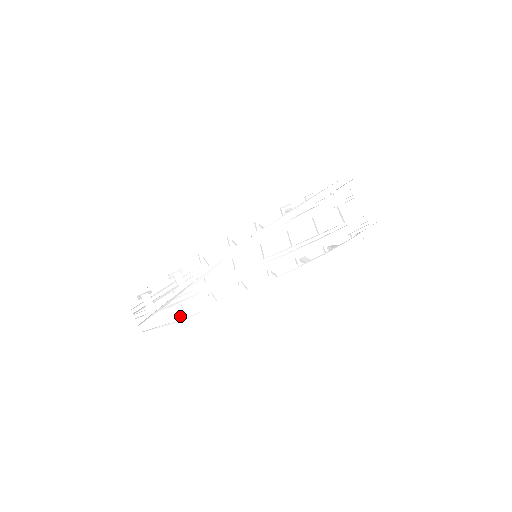
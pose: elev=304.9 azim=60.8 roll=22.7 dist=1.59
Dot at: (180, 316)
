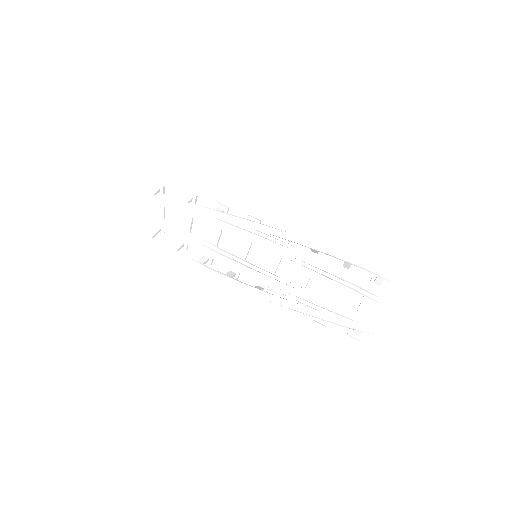
Dot at: occluded
